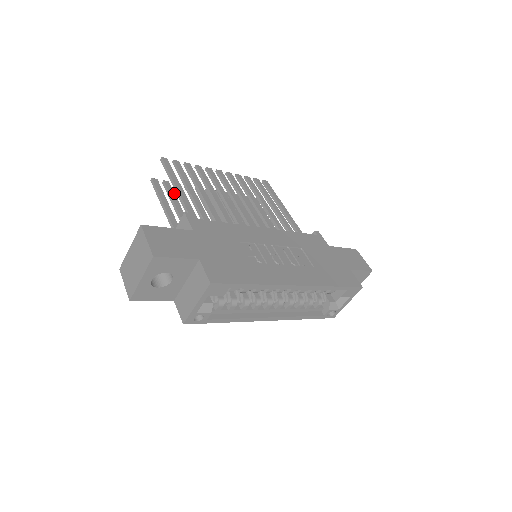
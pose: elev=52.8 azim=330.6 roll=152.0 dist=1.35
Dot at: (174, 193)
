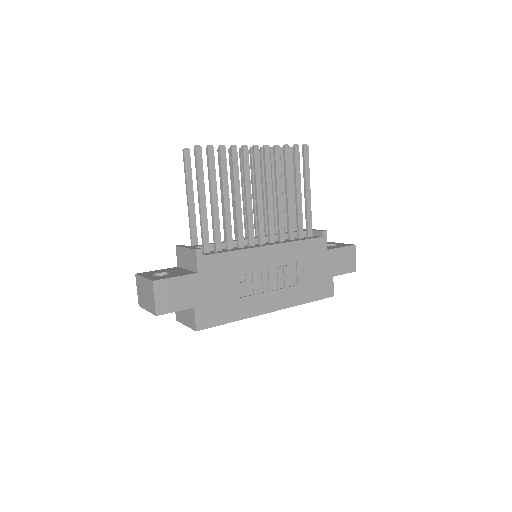
Dot at: occluded
